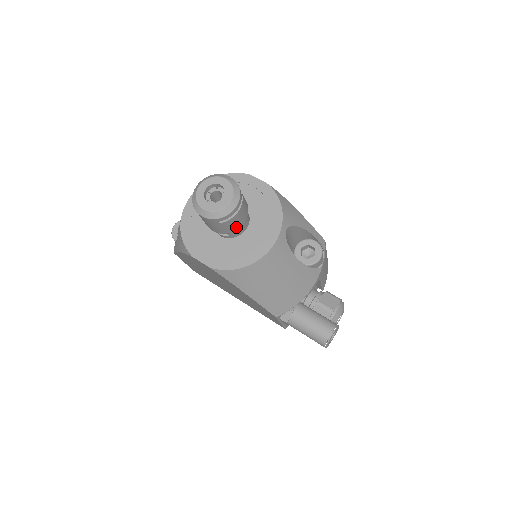
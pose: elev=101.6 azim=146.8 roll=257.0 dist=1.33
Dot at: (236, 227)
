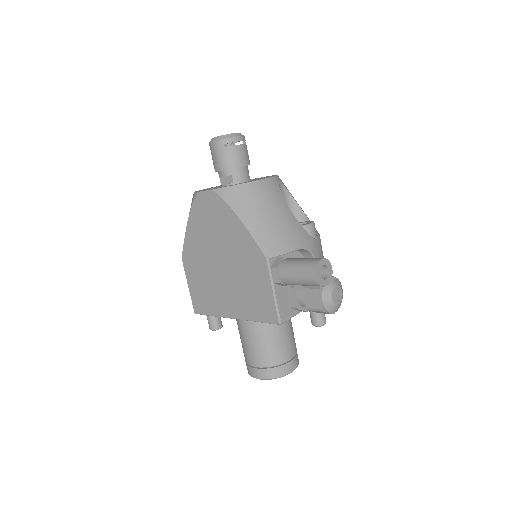
Dot at: (238, 163)
